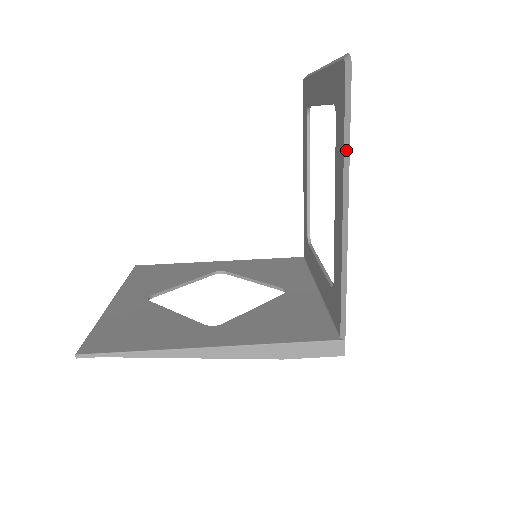
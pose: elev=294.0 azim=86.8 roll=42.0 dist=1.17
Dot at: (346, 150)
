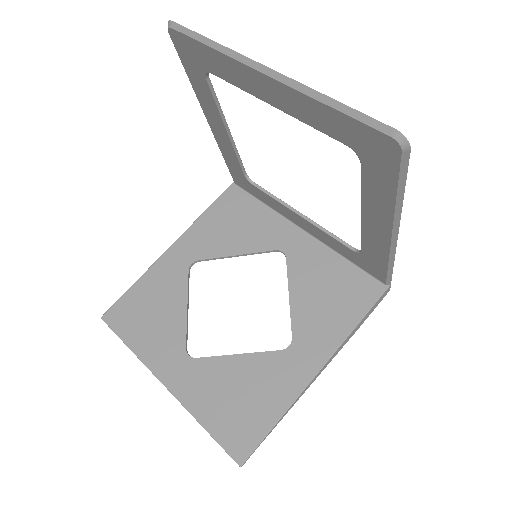
Dot at: (399, 202)
